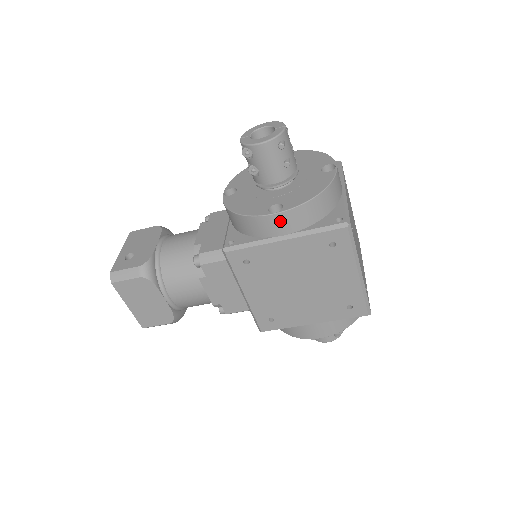
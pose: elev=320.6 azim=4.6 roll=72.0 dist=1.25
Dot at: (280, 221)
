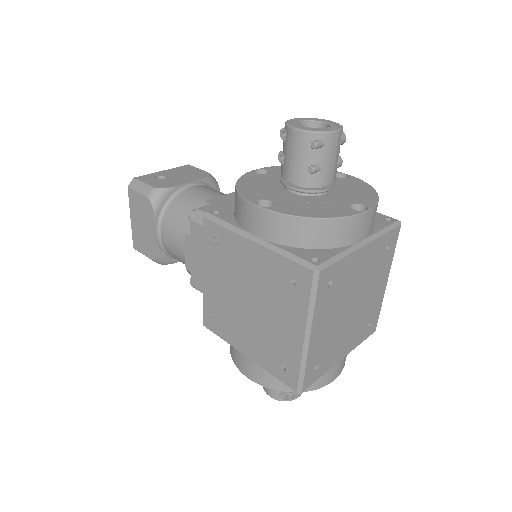
Dot at: (259, 218)
